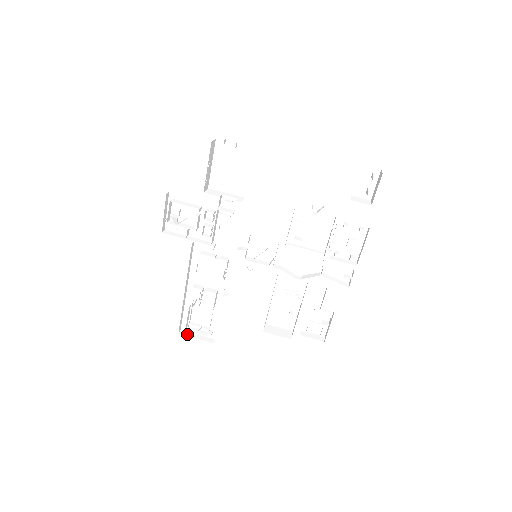
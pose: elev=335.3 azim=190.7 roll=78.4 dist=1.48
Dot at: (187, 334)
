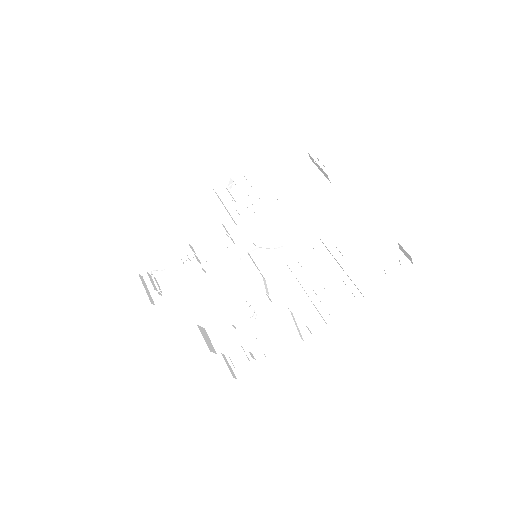
Dot at: (143, 281)
